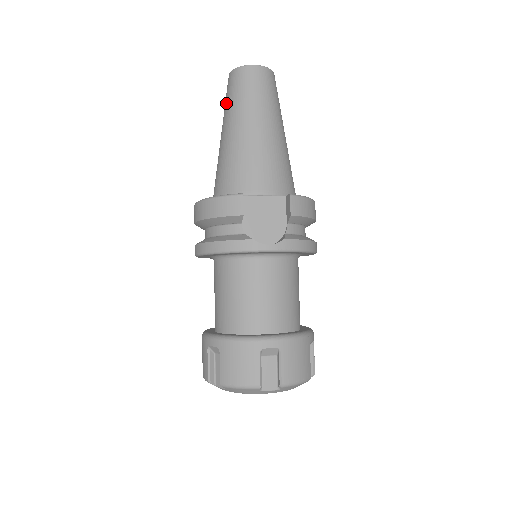
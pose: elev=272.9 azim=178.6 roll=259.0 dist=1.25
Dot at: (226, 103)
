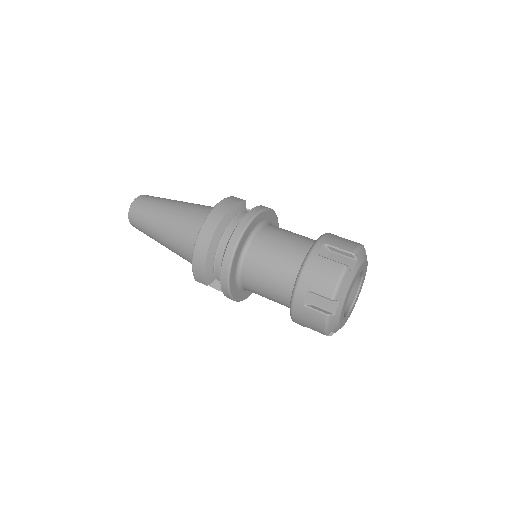
Dot at: (150, 207)
